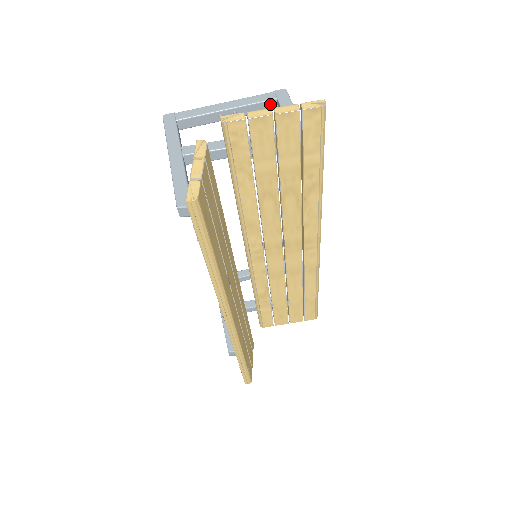
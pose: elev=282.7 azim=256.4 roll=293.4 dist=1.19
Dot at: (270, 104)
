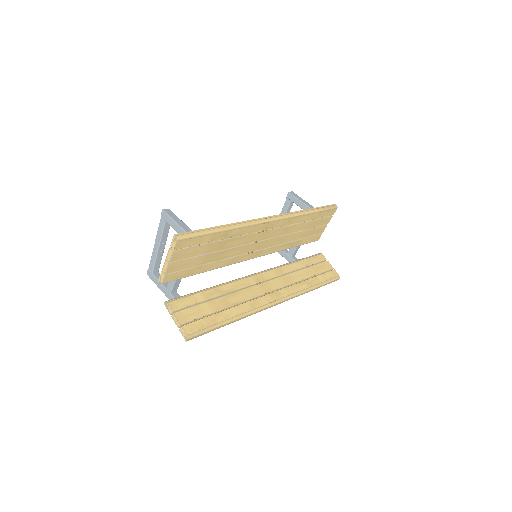
Dot at: (167, 225)
